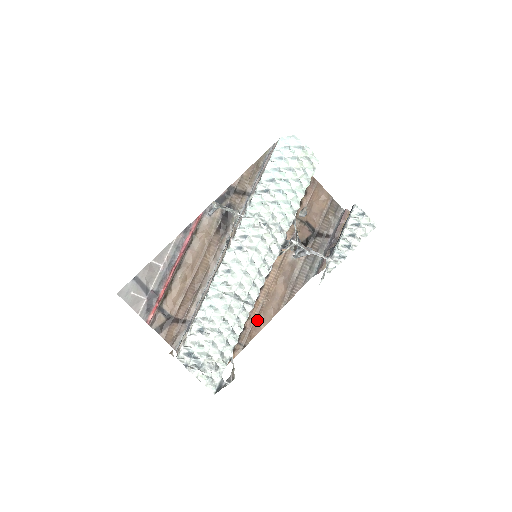
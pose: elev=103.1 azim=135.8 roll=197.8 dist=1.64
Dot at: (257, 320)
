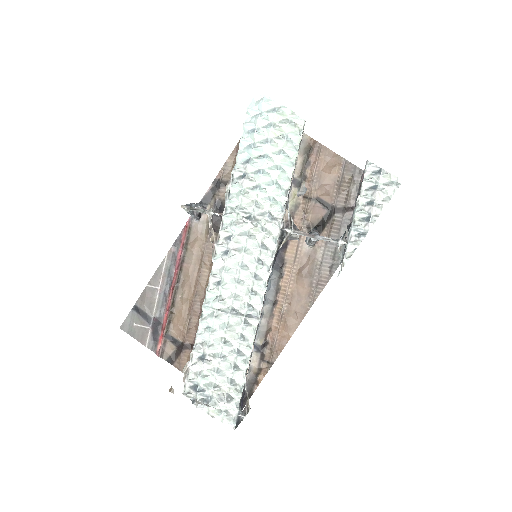
Dot at: (281, 330)
